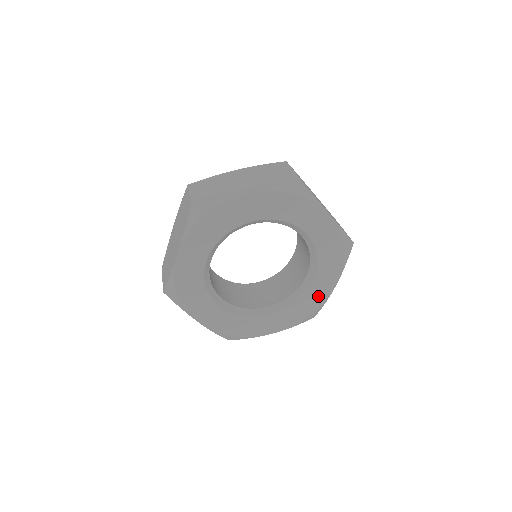
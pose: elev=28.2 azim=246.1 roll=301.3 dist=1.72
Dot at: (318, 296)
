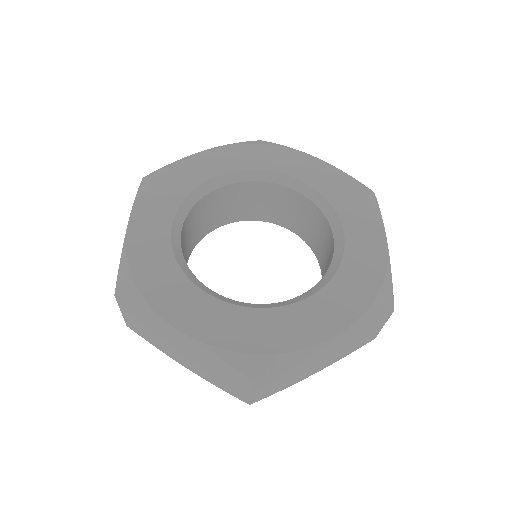
Dot at: (369, 259)
